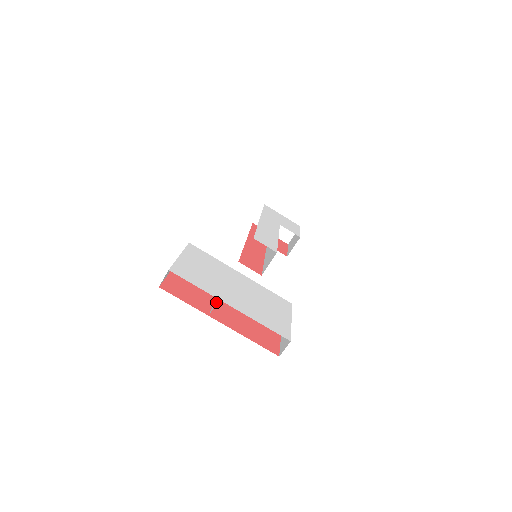
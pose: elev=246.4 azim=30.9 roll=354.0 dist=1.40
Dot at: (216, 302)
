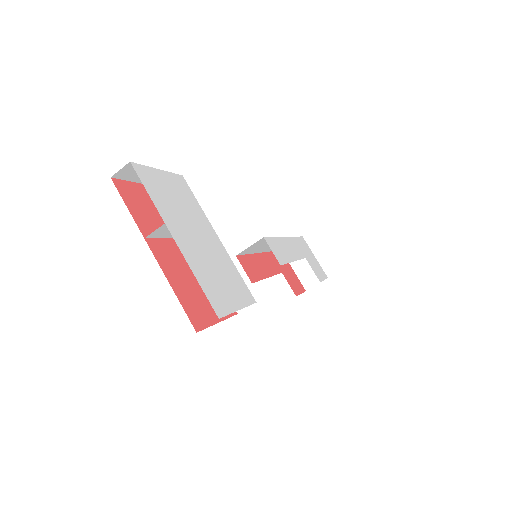
Dot at: (162, 228)
